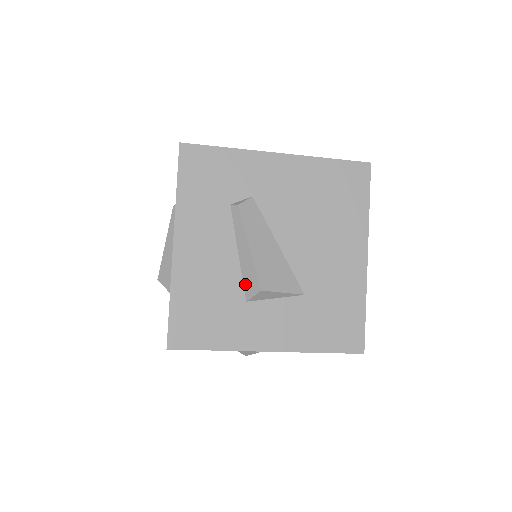
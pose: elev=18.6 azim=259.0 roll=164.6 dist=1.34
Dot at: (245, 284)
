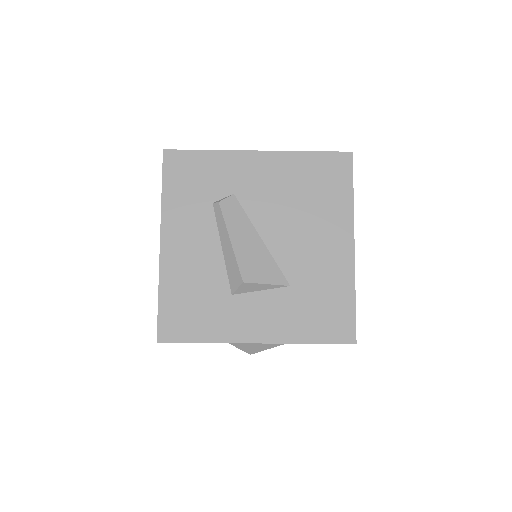
Dot at: (229, 278)
